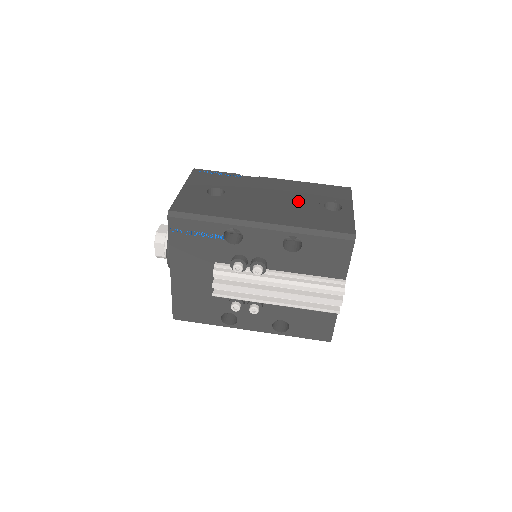
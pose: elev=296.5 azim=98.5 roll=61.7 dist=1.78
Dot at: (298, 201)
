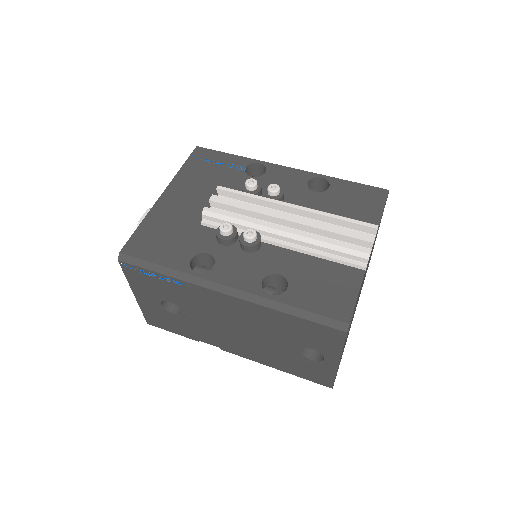
Dot at: occluded
